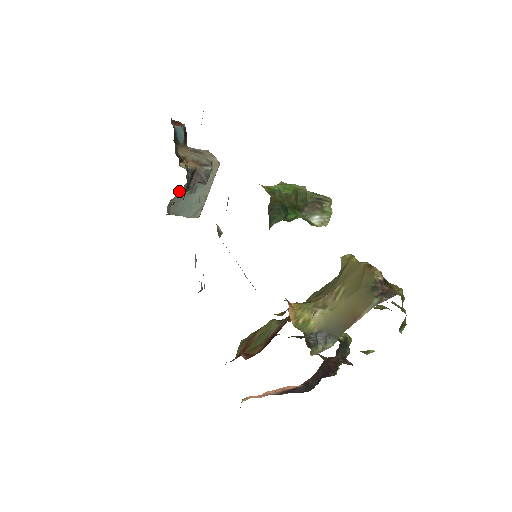
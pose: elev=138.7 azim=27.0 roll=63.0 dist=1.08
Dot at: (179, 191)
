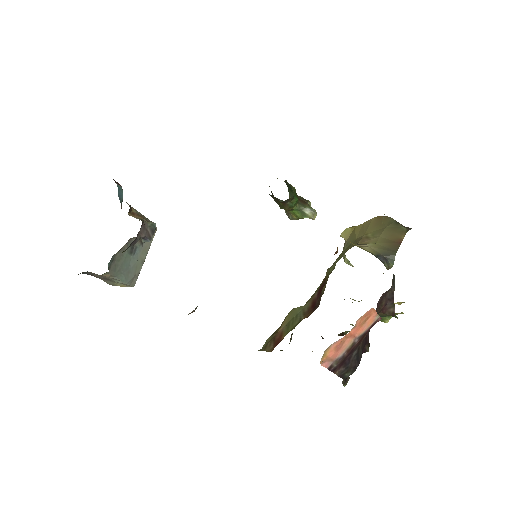
Dot at: (122, 247)
